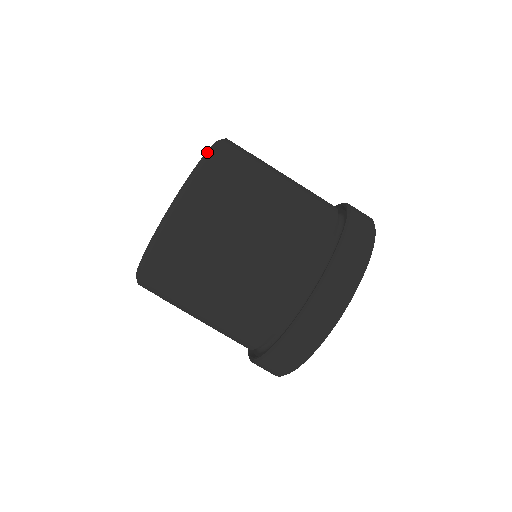
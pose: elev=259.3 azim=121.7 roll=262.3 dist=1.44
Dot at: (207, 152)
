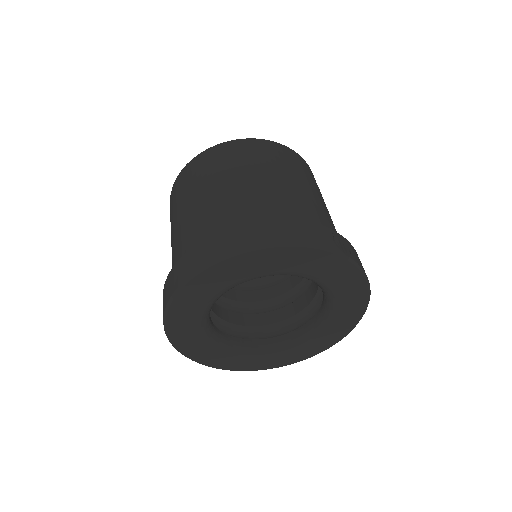
Dot at: occluded
